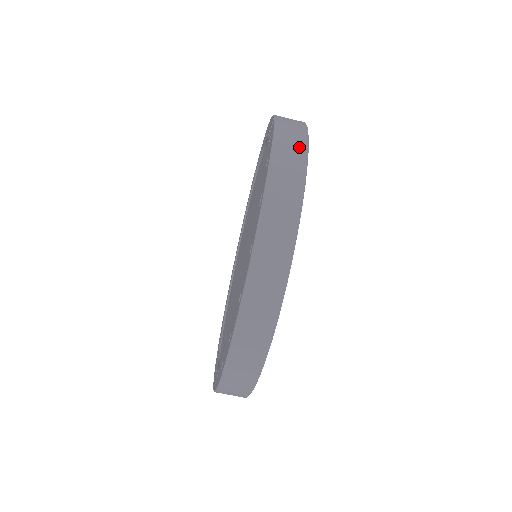
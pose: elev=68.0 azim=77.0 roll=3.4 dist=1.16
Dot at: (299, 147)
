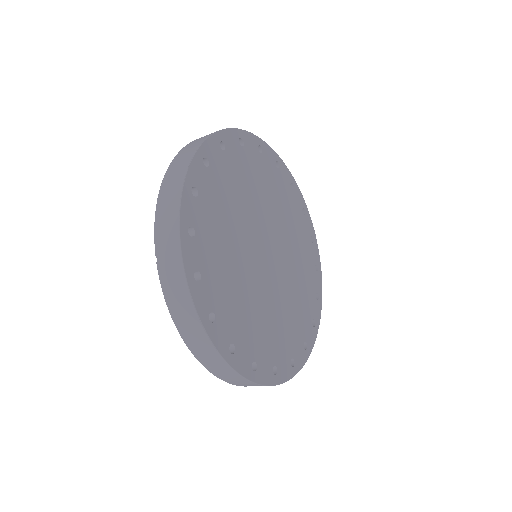
Dot at: (192, 320)
